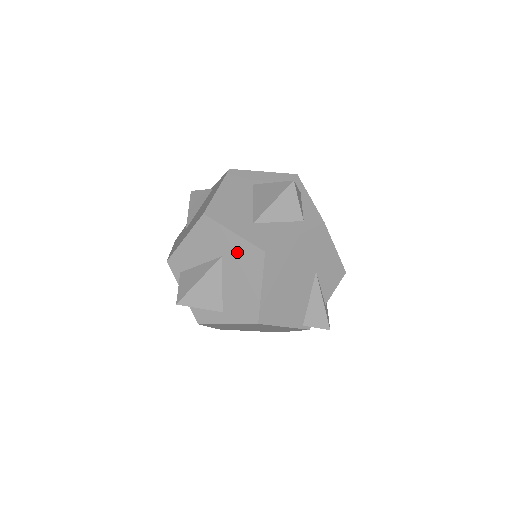
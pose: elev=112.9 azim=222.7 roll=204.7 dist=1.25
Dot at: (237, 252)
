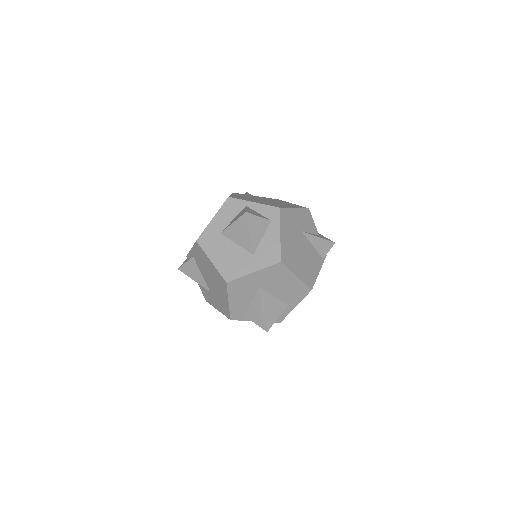
Dot at: (266, 277)
